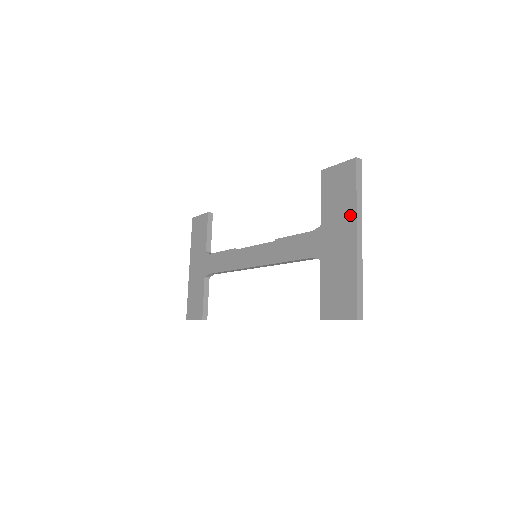
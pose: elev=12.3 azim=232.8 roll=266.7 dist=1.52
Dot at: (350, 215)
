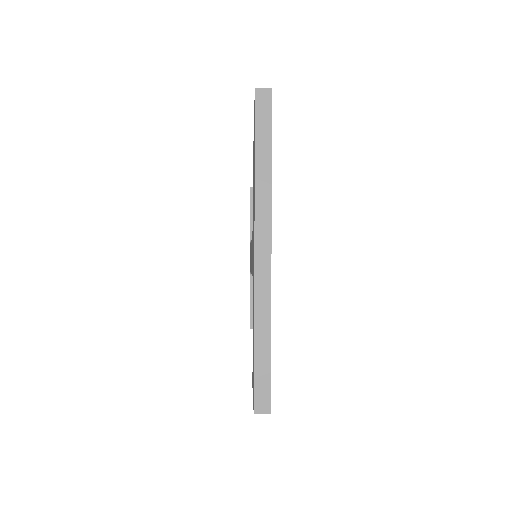
Dot at: occluded
